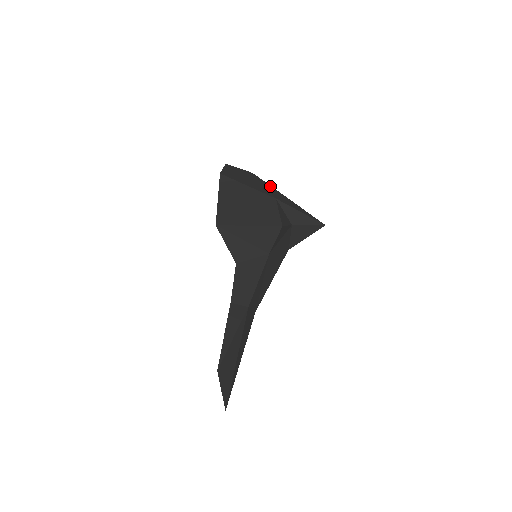
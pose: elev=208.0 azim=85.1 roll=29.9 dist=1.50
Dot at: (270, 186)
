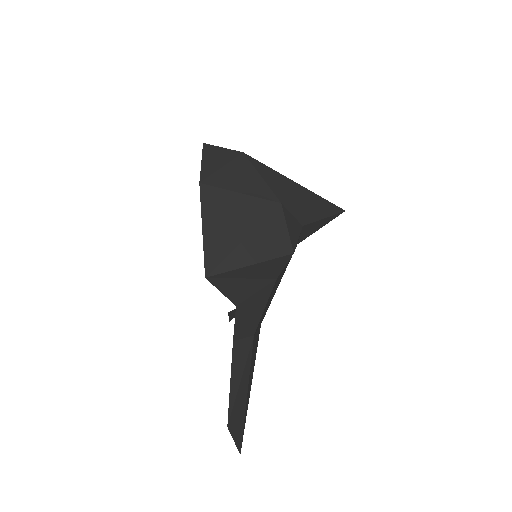
Dot at: (270, 170)
